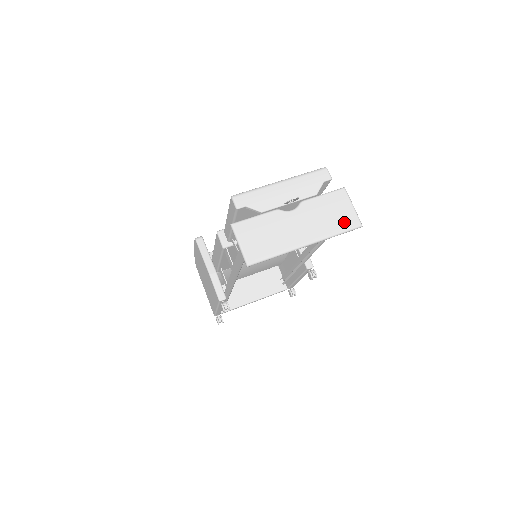
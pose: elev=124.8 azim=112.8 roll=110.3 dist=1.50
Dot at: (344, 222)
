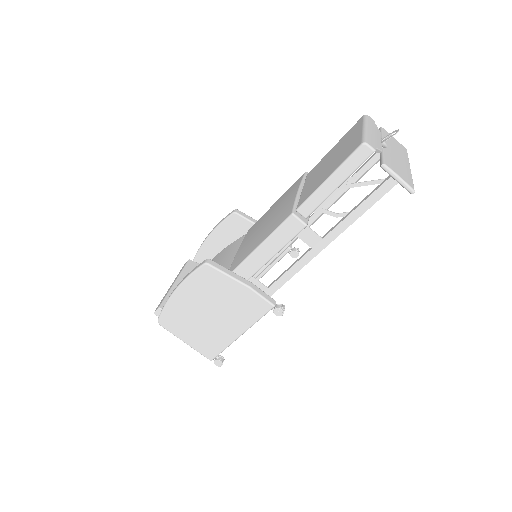
Dot at: (403, 149)
